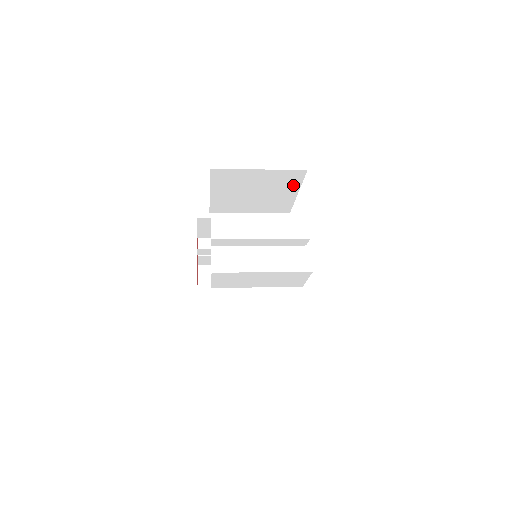
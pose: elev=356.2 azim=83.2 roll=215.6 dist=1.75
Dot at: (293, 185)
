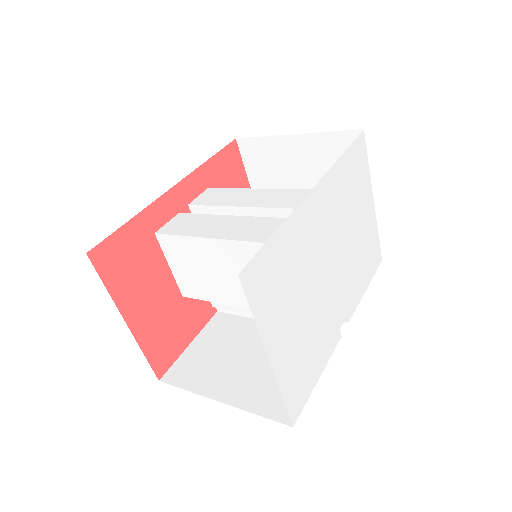
Dot at: occluded
